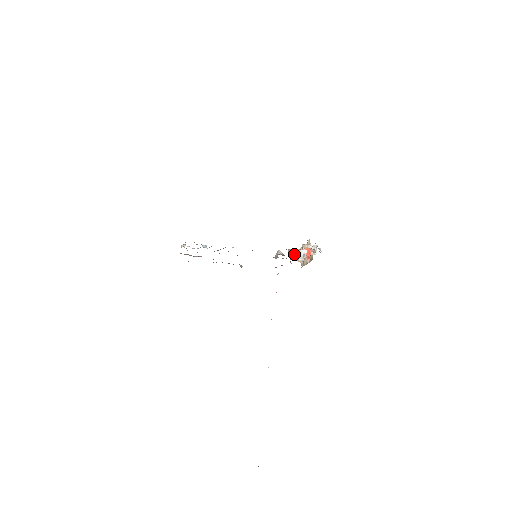
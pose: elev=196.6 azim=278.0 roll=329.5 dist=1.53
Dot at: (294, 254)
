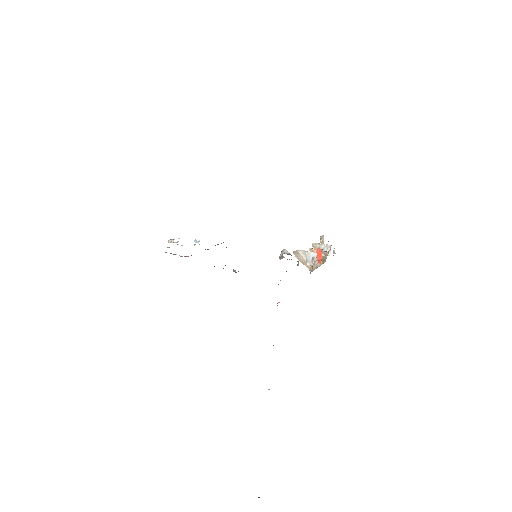
Dot at: (301, 257)
